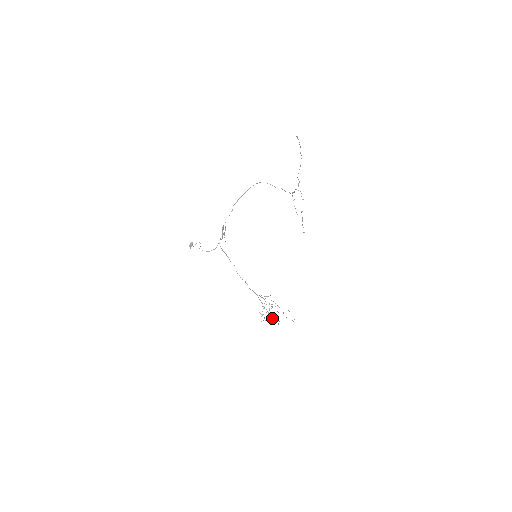
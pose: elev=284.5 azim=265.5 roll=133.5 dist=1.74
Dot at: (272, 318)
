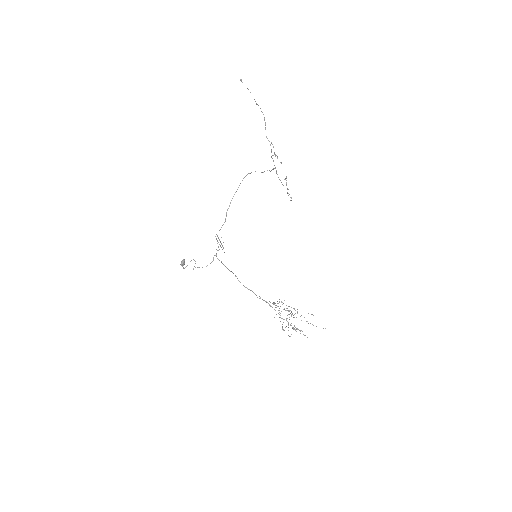
Dot at: (300, 333)
